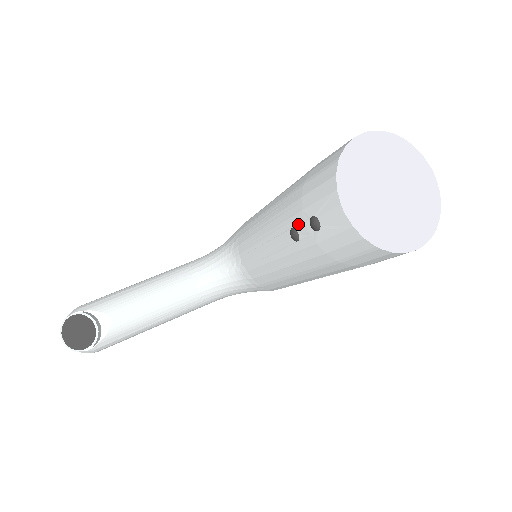
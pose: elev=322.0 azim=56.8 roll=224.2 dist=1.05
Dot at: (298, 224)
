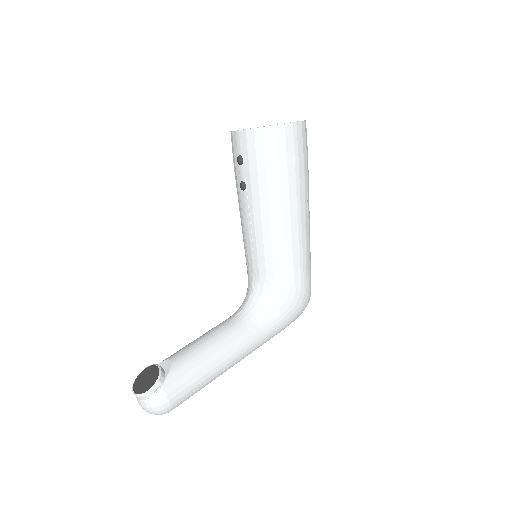
Dot at: (239, 177)
